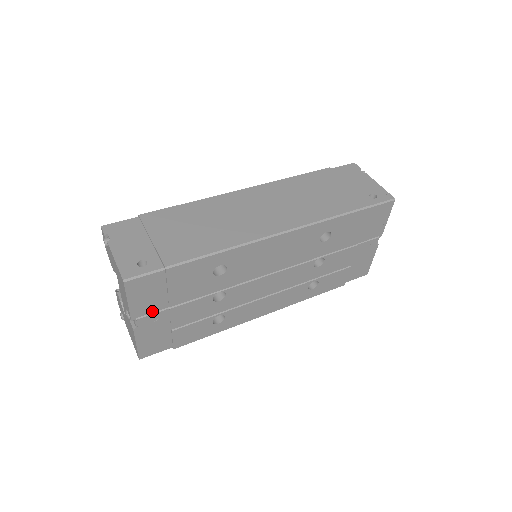
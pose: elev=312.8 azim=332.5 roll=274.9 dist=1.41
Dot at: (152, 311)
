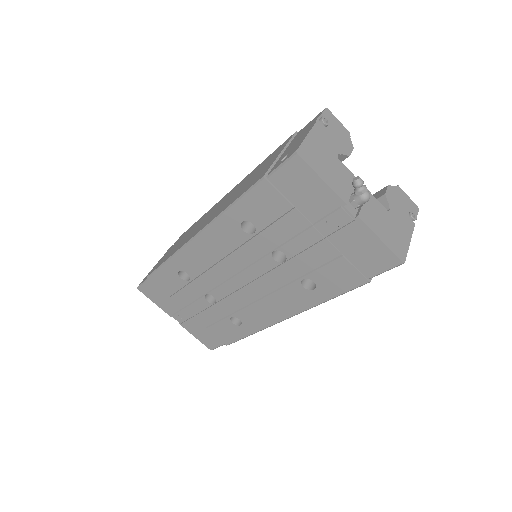
Dot at: (176, 310)
